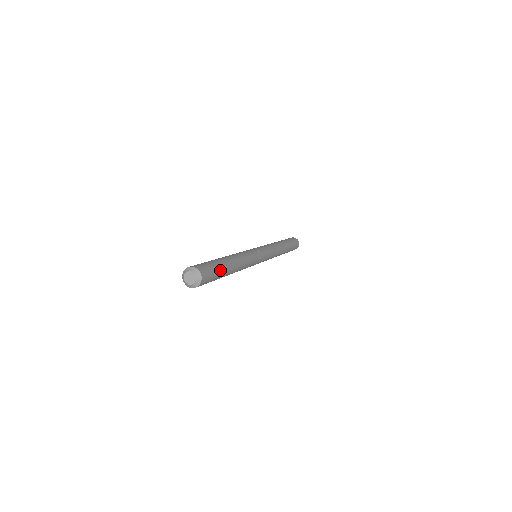
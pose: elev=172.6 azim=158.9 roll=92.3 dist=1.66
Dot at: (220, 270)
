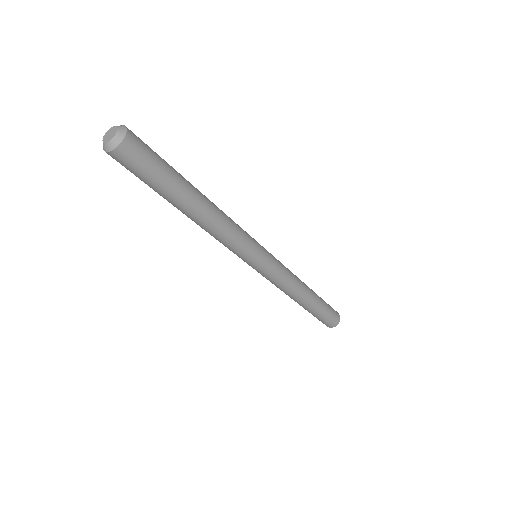
Dot at: (169, 172)
